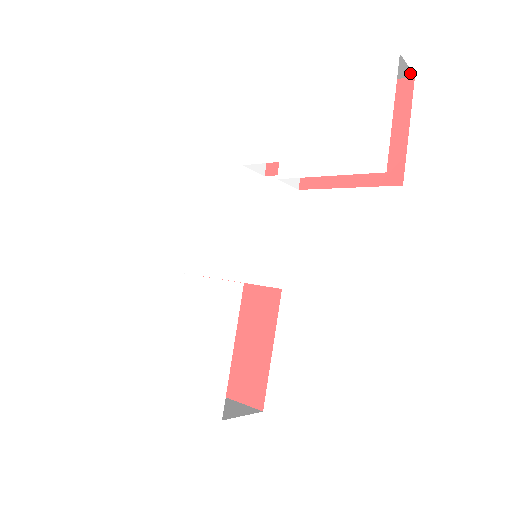
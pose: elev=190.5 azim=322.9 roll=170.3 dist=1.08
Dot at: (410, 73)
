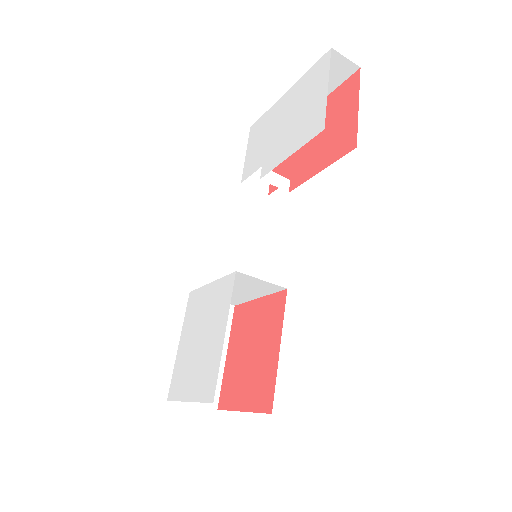
Dot at: (355, 66)
